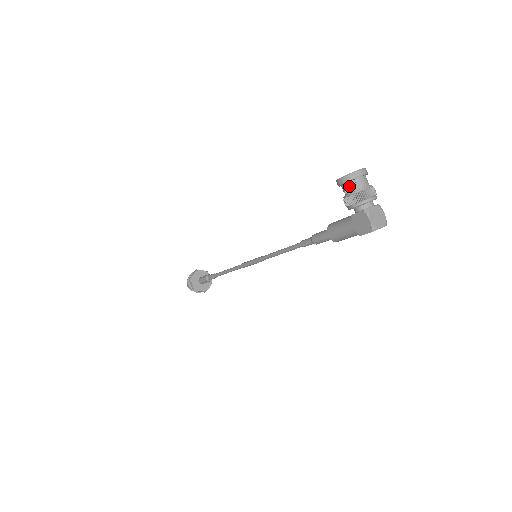
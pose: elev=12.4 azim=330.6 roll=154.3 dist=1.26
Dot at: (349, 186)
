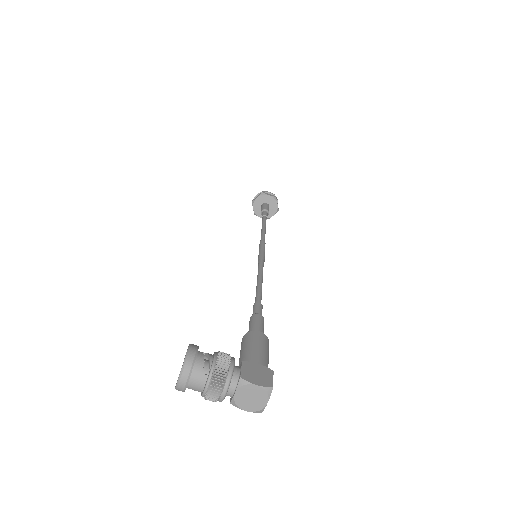
Dot at: occluded
